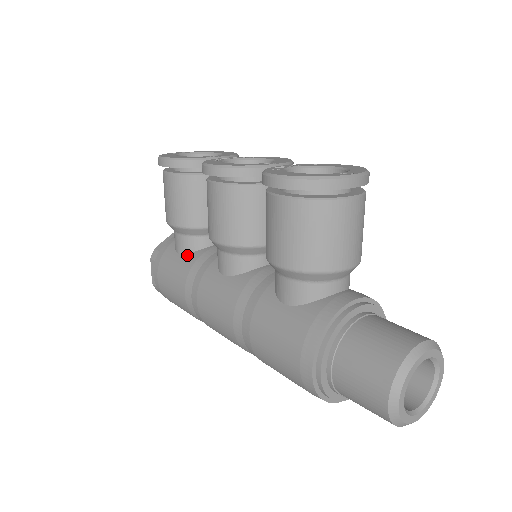
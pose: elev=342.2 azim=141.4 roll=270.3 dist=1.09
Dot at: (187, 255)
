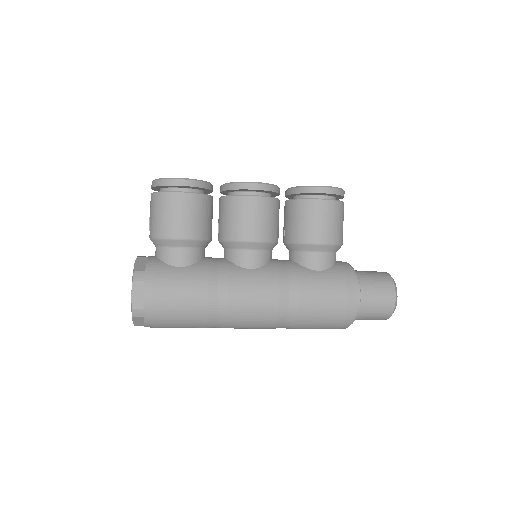
Dot at: (192, 266)
